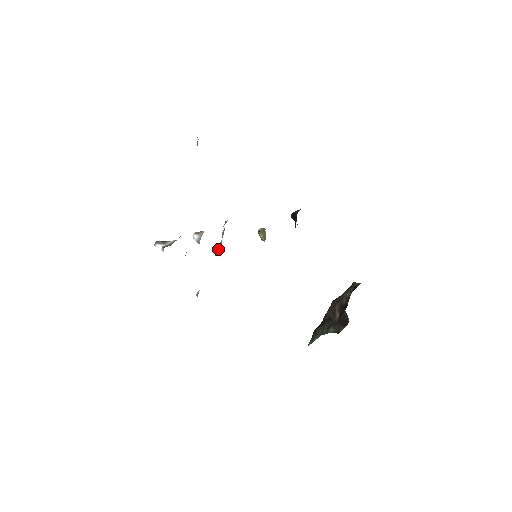
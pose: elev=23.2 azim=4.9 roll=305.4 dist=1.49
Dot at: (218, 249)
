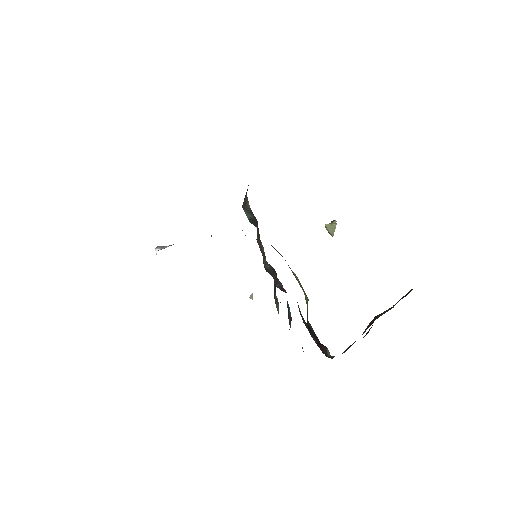
Dot at: occluded
